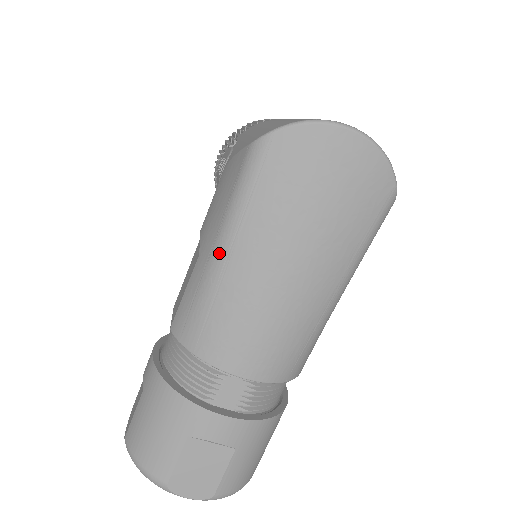
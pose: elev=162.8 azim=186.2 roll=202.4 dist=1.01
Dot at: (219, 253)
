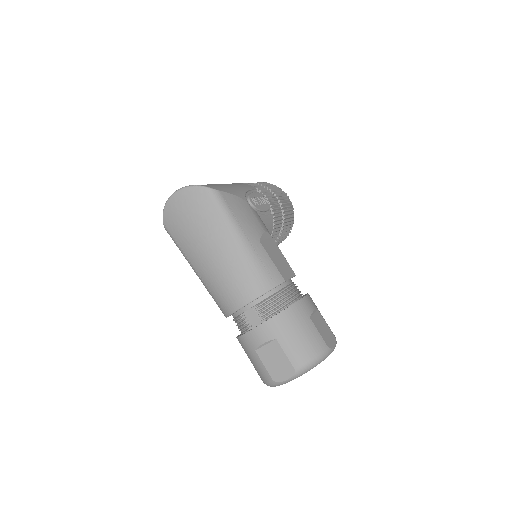
Dot at: (196, 273)
